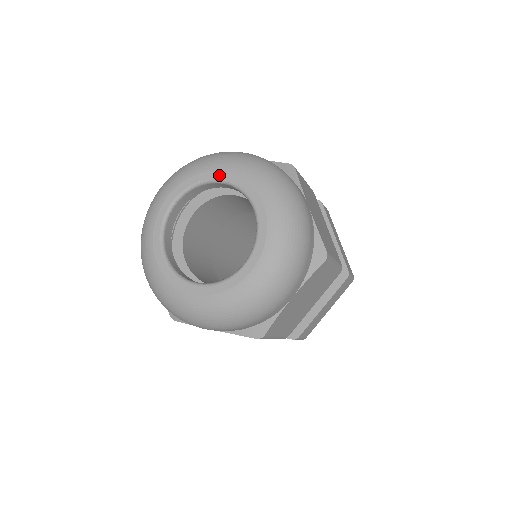
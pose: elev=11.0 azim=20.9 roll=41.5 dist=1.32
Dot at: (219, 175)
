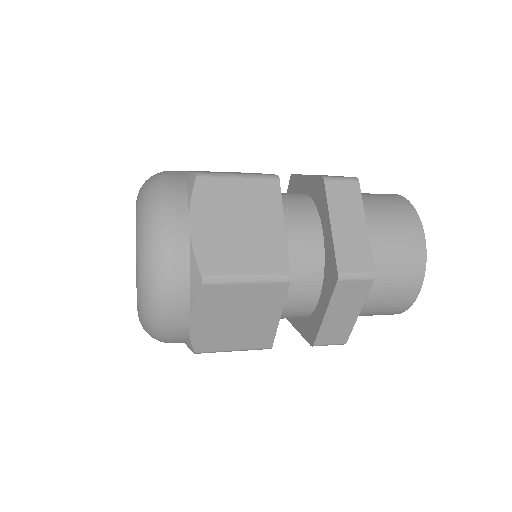
Dot at: occluded
